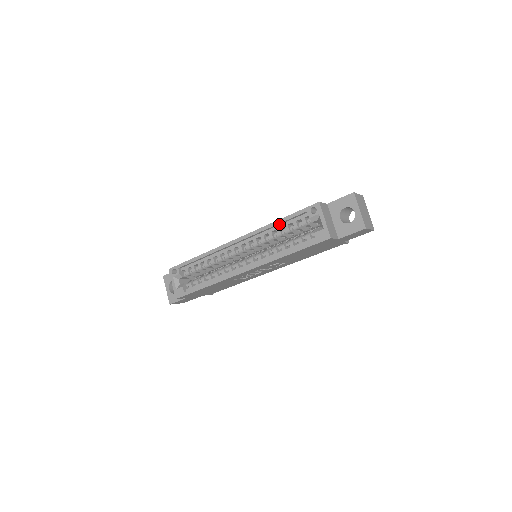
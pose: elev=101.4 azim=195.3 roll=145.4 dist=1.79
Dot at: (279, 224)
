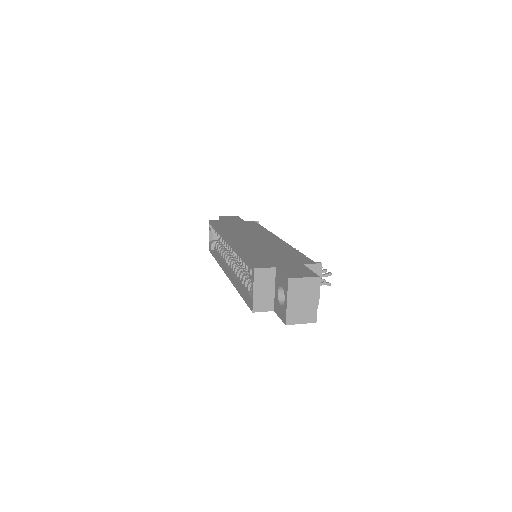
Dot at: occluded
